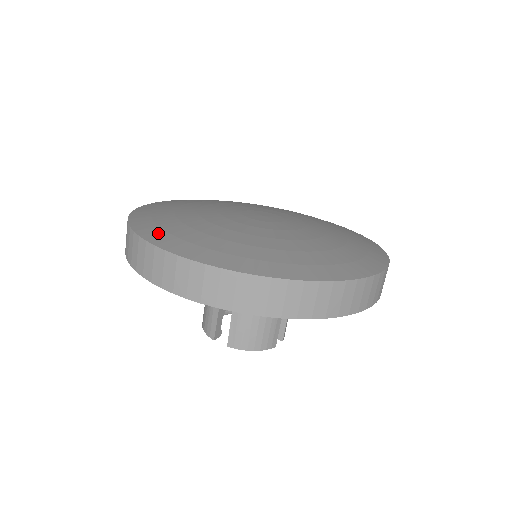
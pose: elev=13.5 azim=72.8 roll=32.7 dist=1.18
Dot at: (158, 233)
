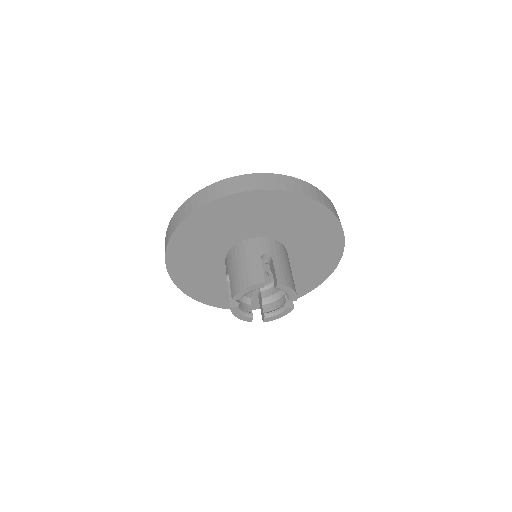
Dot at: occluded
